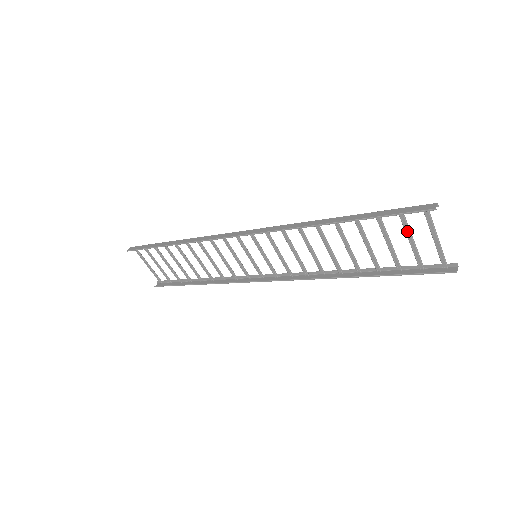
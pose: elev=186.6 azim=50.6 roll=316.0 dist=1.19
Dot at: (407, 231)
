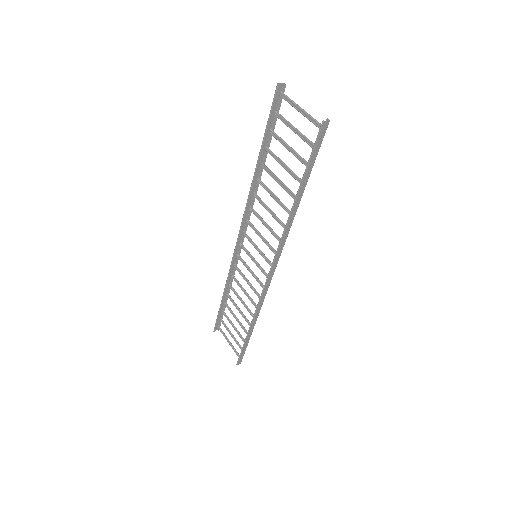
Dot at: (290, 126)
